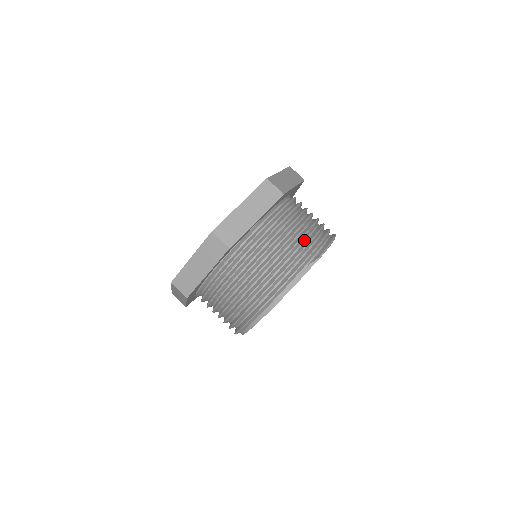
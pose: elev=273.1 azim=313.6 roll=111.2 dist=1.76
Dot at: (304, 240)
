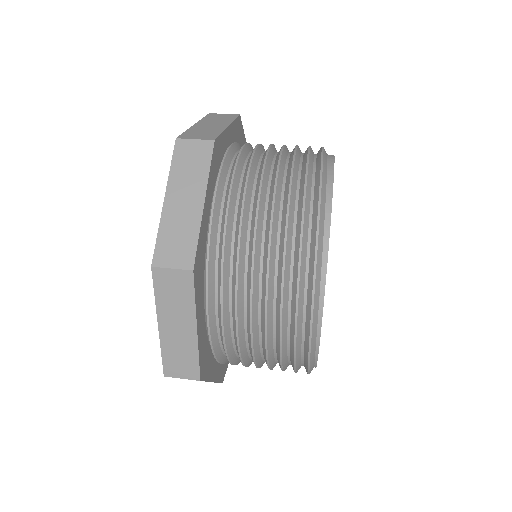
Dot at: occluded
